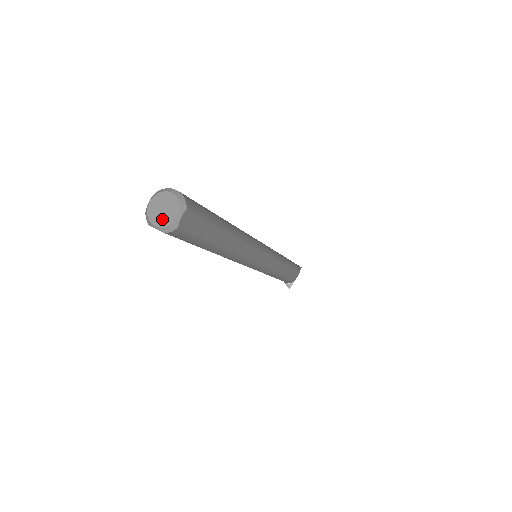
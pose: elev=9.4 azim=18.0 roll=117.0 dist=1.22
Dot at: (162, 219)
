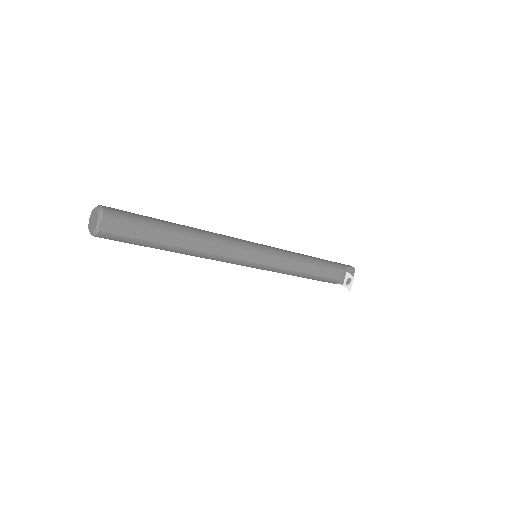
Dot at: (92, 227)
